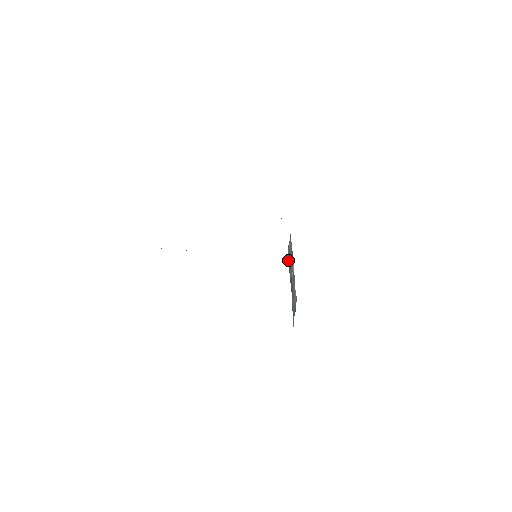
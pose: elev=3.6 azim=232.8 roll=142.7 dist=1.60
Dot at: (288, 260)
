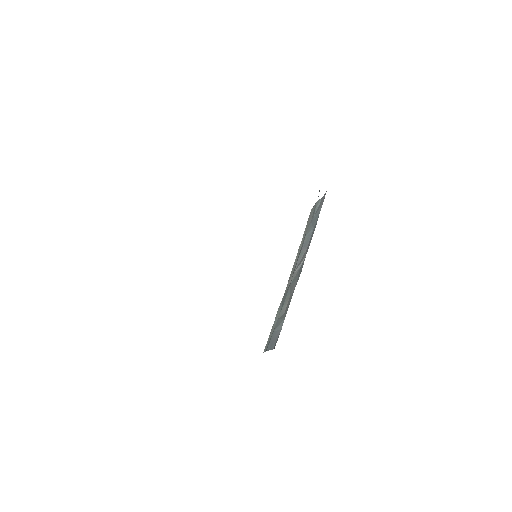
Dot at: (307, 221)
